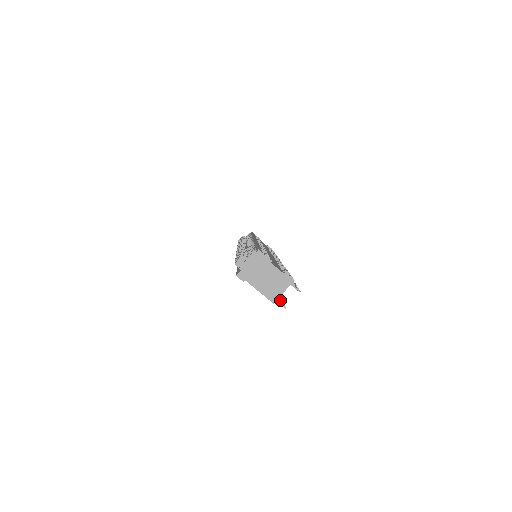
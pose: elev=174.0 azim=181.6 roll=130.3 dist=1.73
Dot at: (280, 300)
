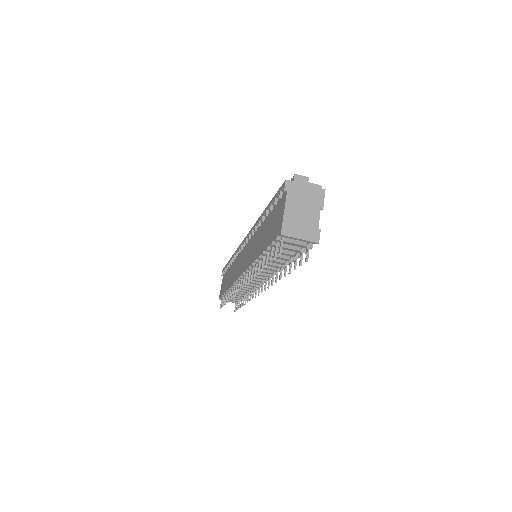
Dot at: occluded
